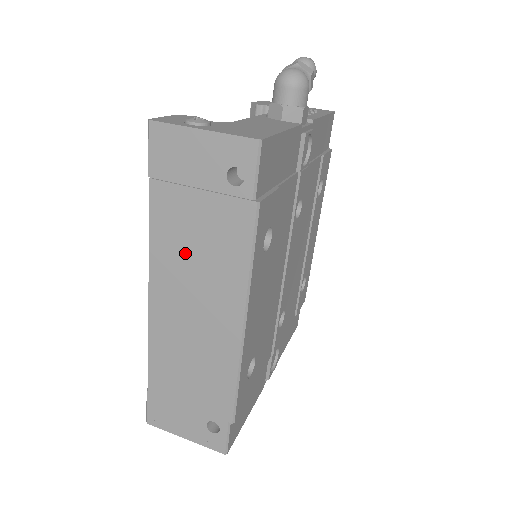
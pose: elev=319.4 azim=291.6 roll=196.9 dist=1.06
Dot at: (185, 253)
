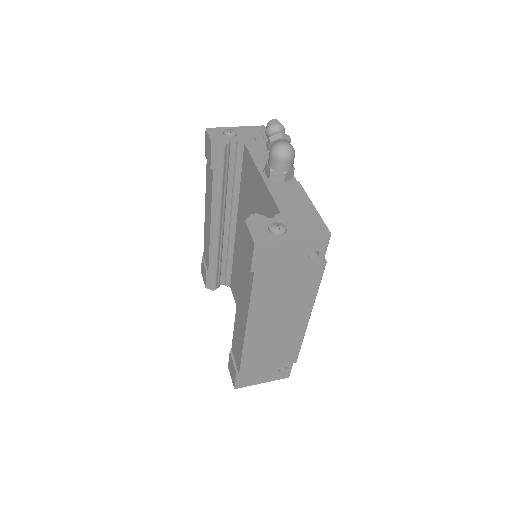
Dot at: (275, 300)
